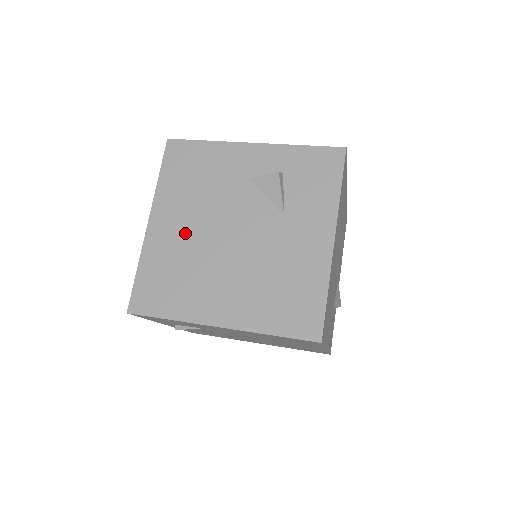
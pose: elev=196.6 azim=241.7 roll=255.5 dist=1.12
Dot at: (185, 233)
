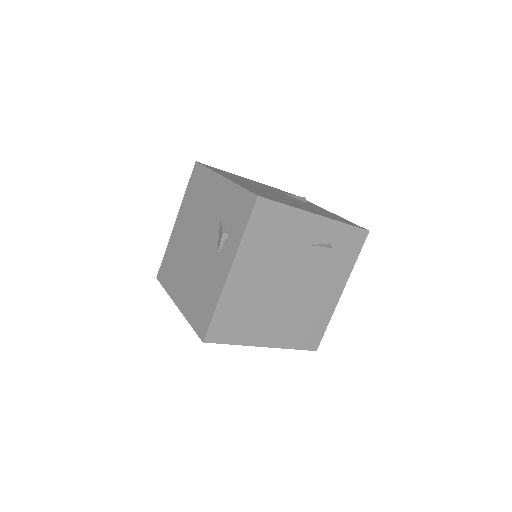
Dot at: (256, 283)
